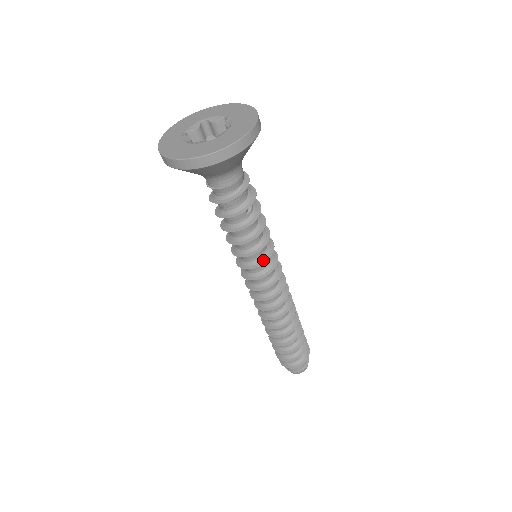
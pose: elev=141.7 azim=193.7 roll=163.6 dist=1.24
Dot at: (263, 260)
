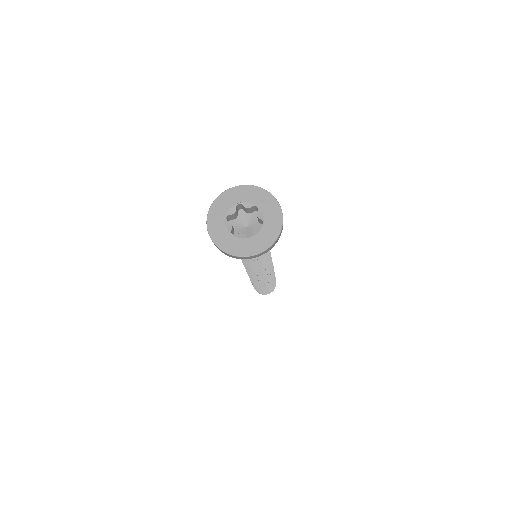
Dot at: (263, 265)
